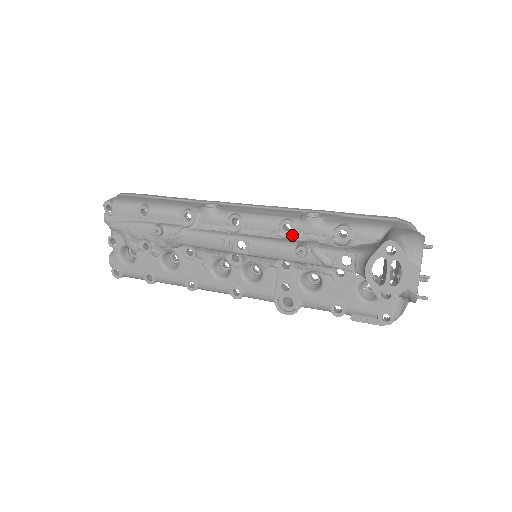
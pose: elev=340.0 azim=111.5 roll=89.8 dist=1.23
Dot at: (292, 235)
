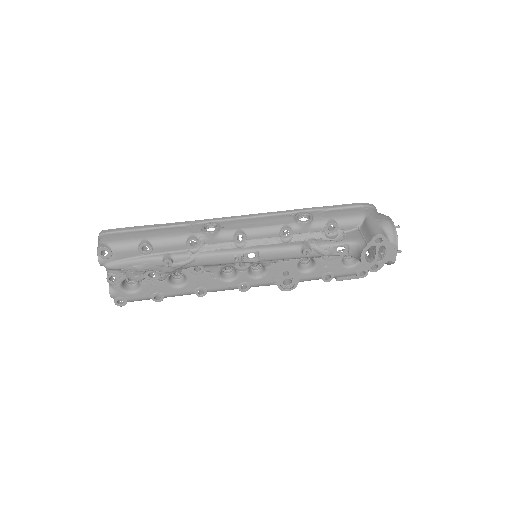
Dot at: (291, 238)
